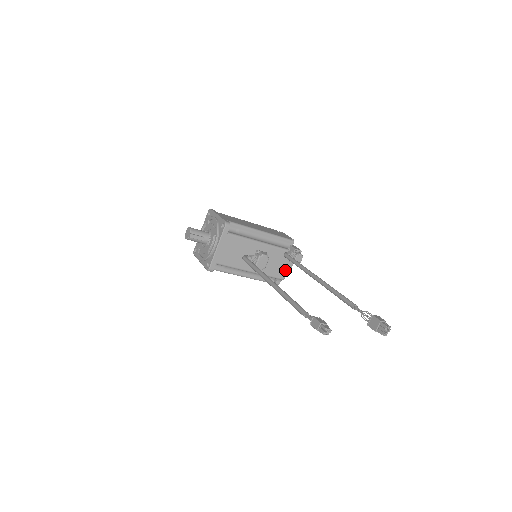
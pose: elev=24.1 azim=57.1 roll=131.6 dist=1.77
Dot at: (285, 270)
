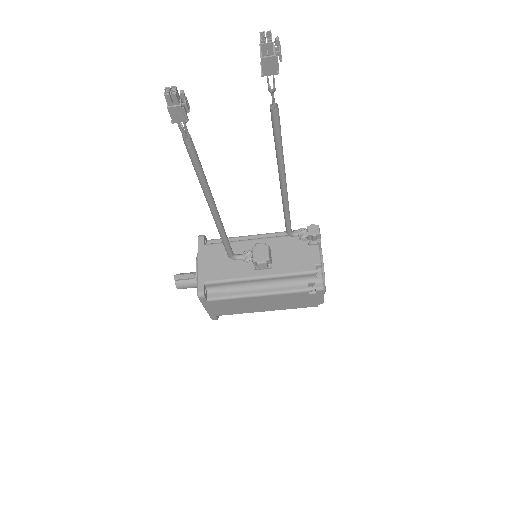
Dot at: (311, 258)
